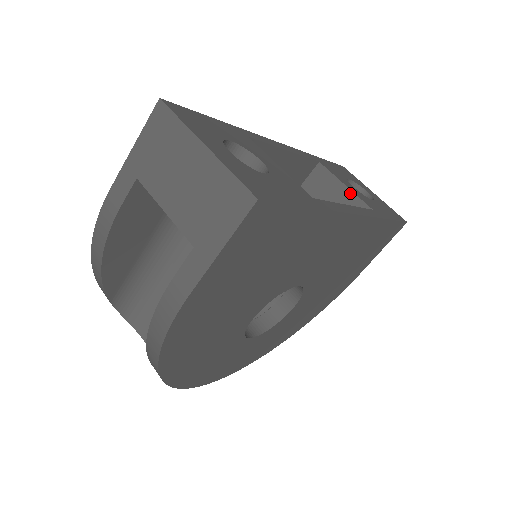
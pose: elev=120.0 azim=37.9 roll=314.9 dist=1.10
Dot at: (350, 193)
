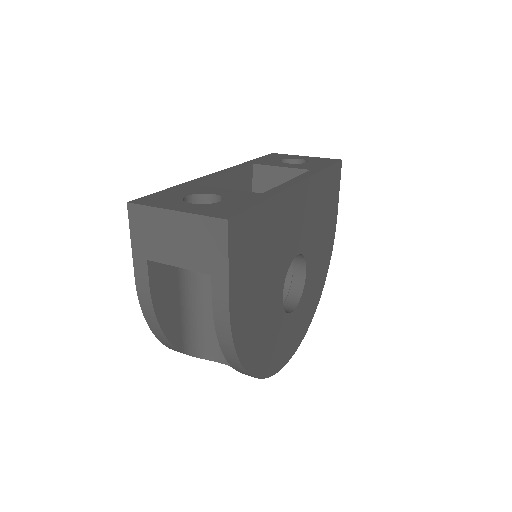
Dot at: (288, 170)
